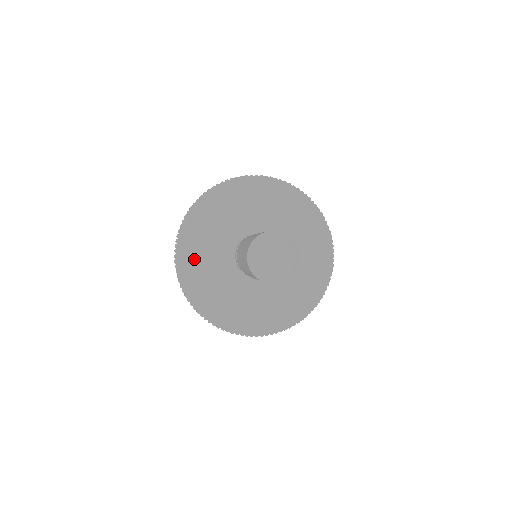
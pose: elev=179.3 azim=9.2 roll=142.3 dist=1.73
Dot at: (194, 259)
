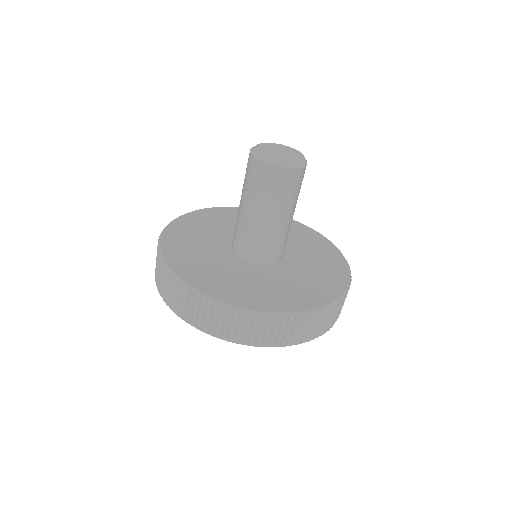
Dot at: (188, 230)
